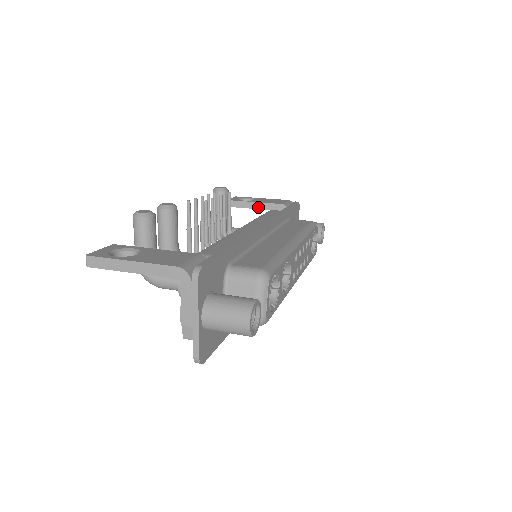
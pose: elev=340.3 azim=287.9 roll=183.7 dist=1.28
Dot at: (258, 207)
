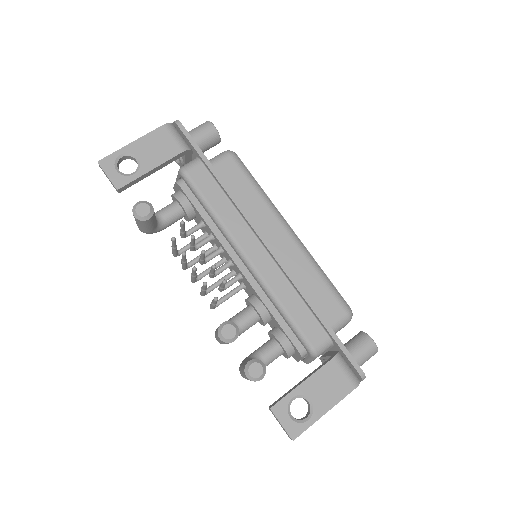
Dot at: (157, 170)
